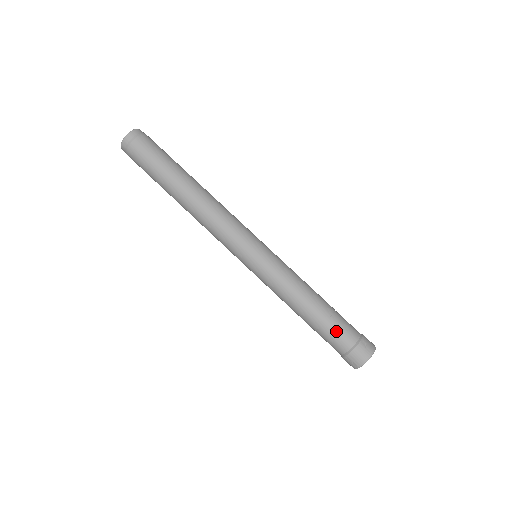
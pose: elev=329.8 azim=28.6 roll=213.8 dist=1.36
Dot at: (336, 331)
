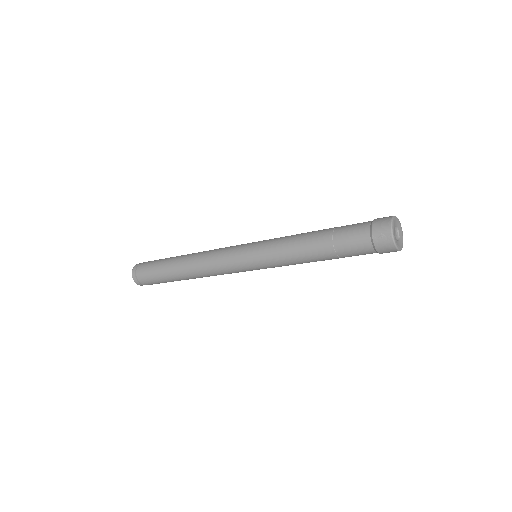
Dot at: (347, 229)
